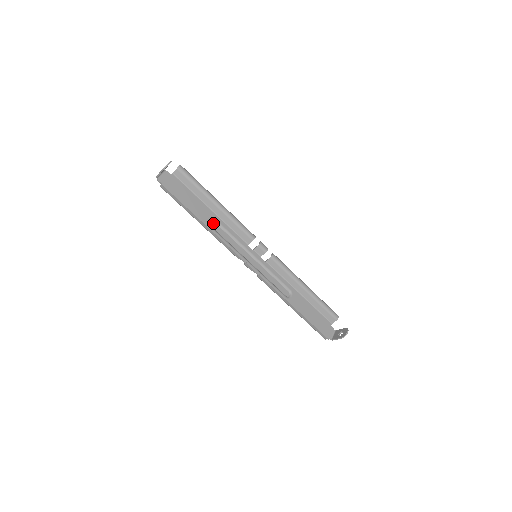
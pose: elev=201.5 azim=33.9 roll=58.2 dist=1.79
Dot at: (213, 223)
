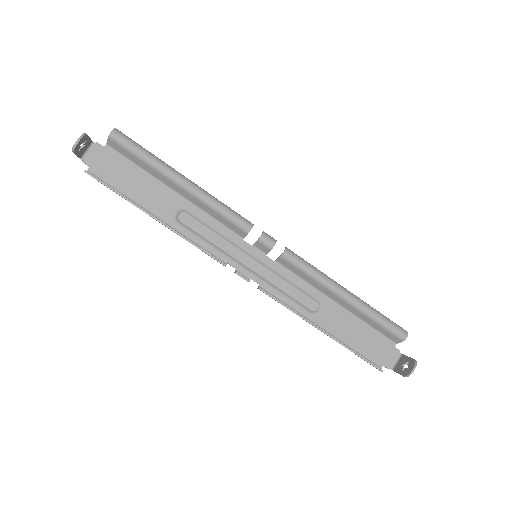
Dot at: (181, 213)
